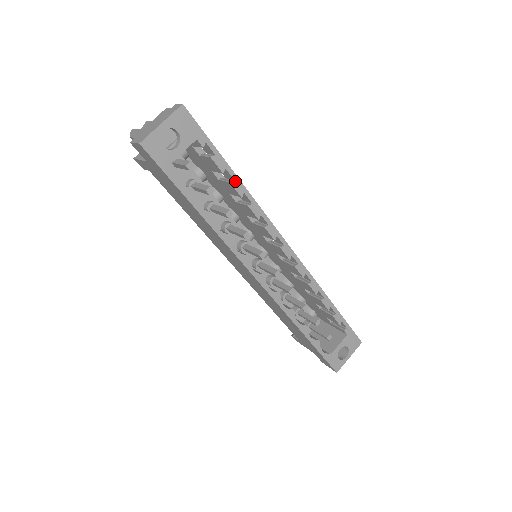
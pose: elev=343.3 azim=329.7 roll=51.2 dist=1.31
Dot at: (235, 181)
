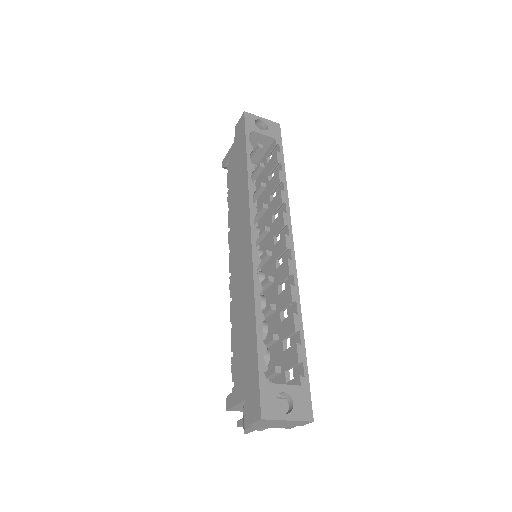
Dot at: (282, 172)
